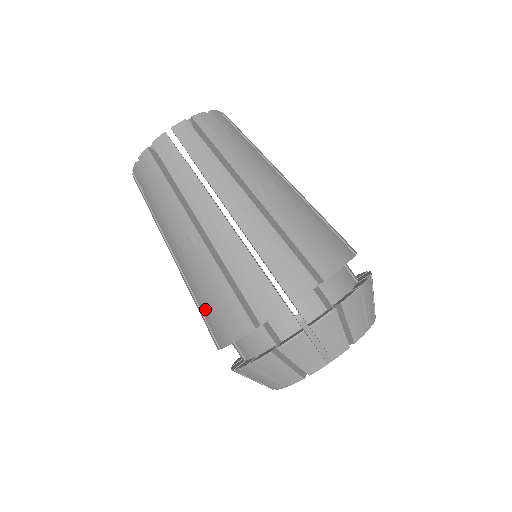
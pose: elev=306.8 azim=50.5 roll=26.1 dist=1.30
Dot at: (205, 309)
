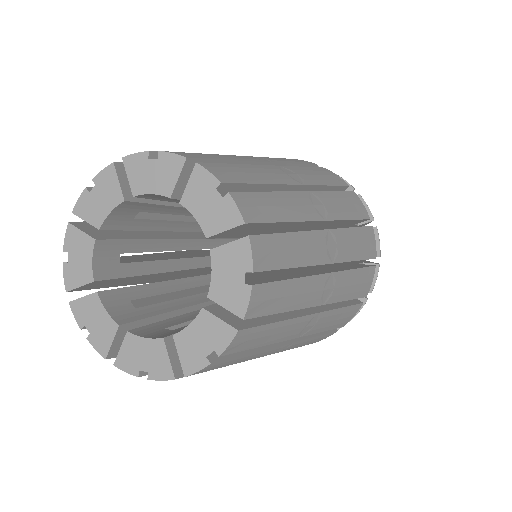
Dot at: occluded
